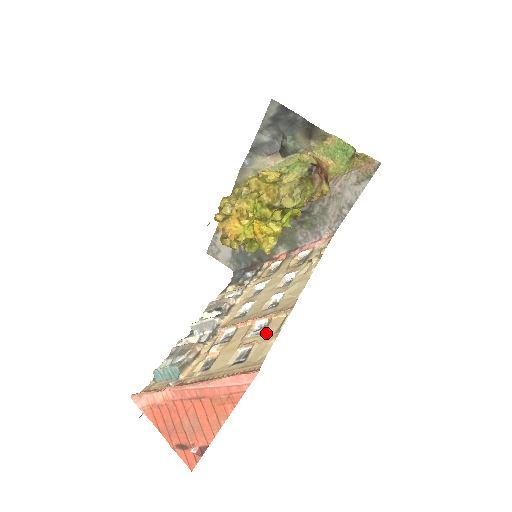
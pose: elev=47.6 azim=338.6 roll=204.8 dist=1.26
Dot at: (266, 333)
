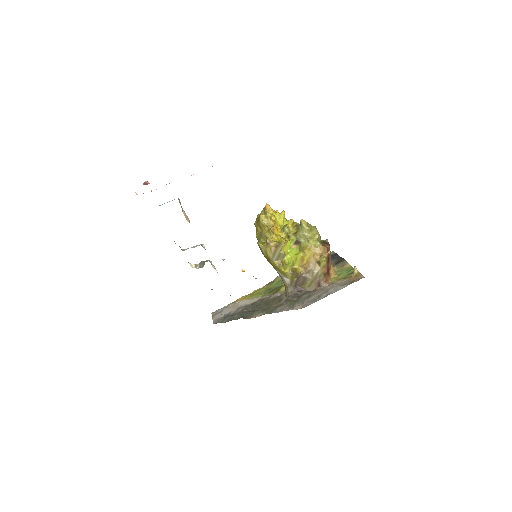
Dot at: occluded
